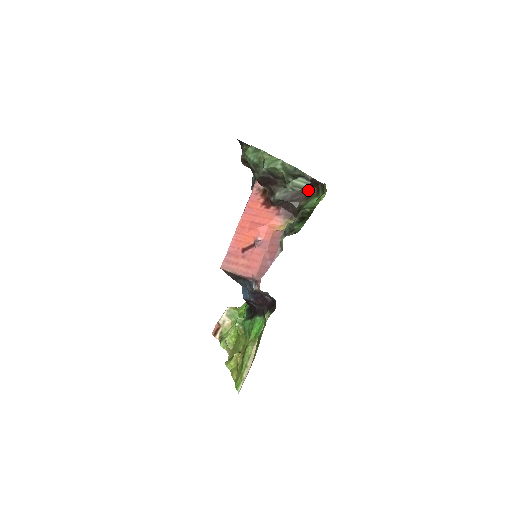
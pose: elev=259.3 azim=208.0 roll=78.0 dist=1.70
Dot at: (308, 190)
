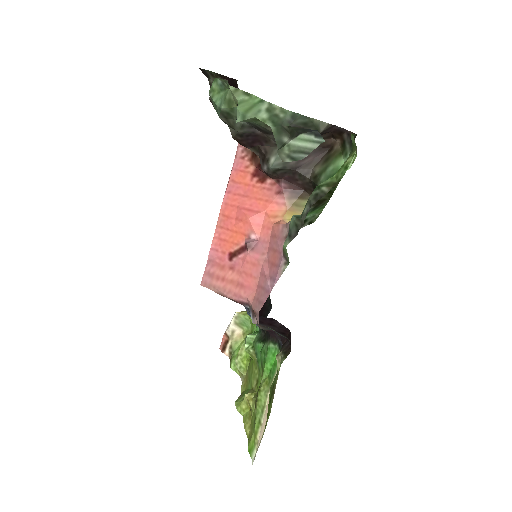
Dot at: (326, 144)
